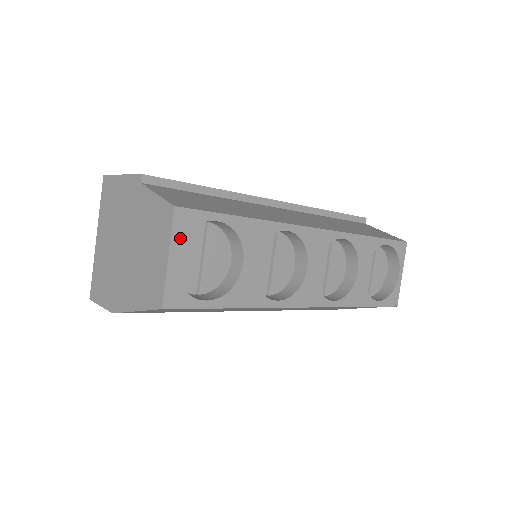
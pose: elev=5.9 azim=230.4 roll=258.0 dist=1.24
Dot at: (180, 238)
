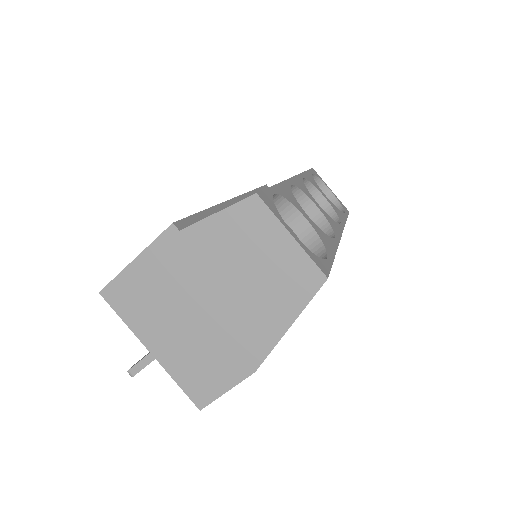
Dot at: (280, 217)
